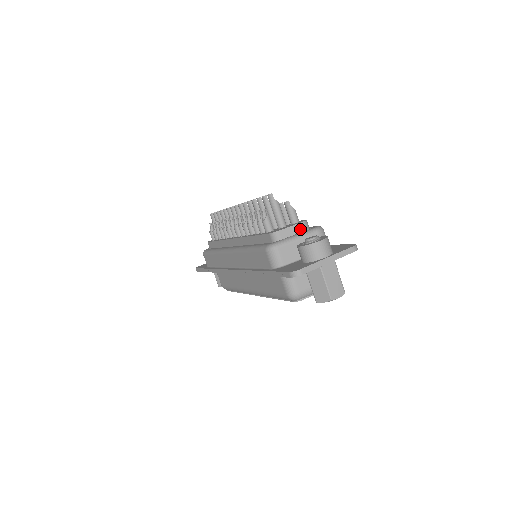
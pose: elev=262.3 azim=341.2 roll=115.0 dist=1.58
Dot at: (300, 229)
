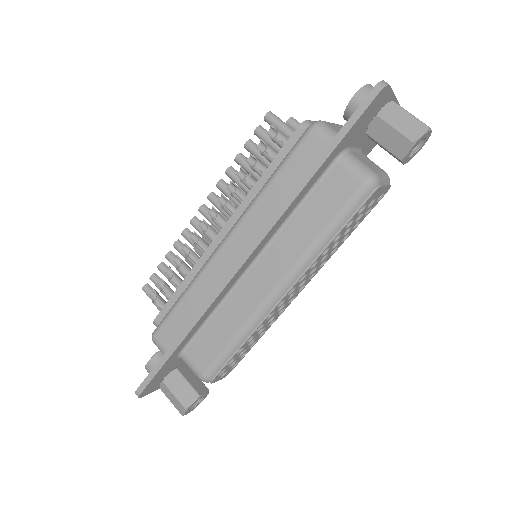
Dot at: occluded
